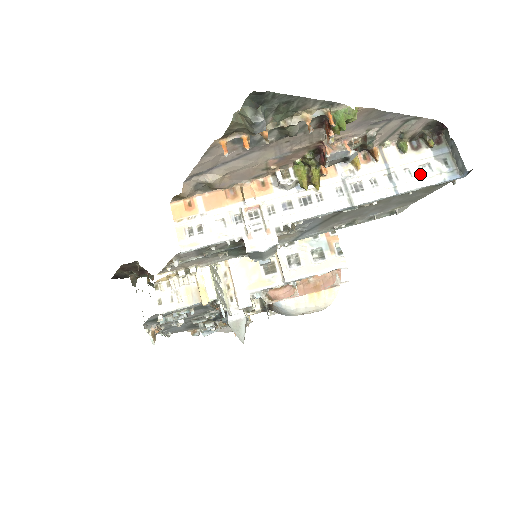
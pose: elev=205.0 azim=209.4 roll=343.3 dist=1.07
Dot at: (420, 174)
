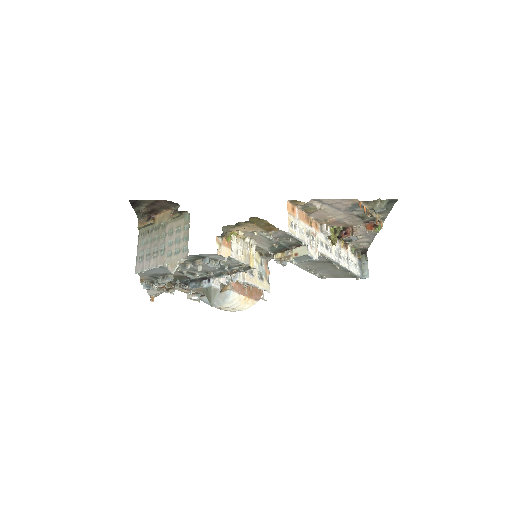
Dot at: (355, 267)
